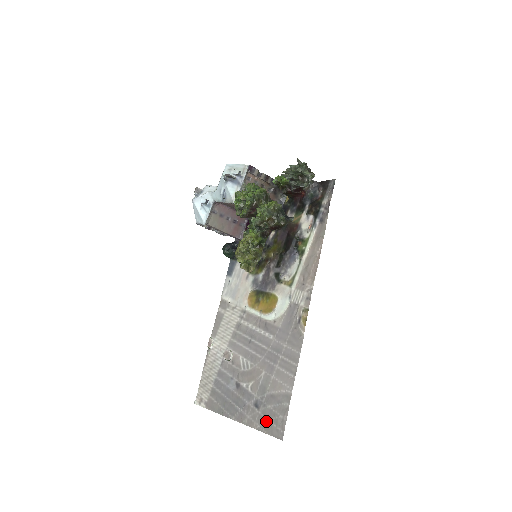
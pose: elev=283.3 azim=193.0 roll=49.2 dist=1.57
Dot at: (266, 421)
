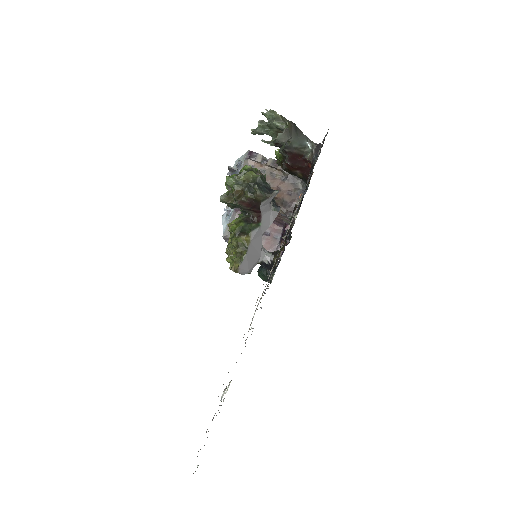
Dot at: occluded
